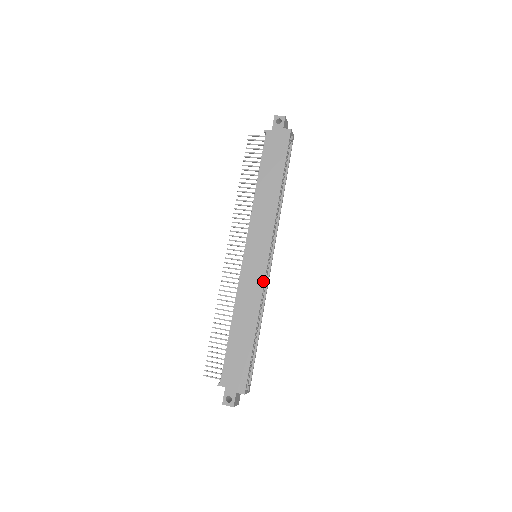
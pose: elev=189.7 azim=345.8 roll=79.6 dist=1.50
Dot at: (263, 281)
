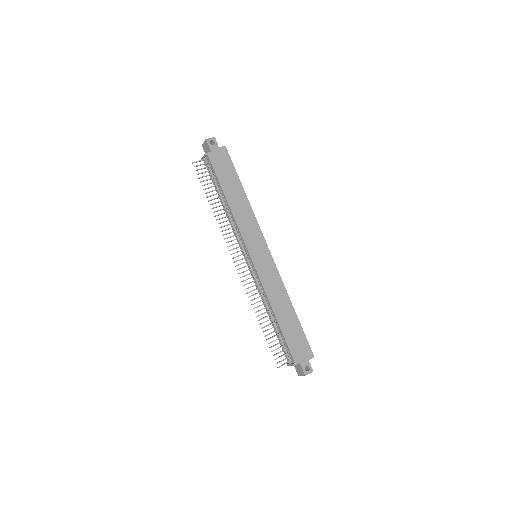
Dot at: (277, 270)
